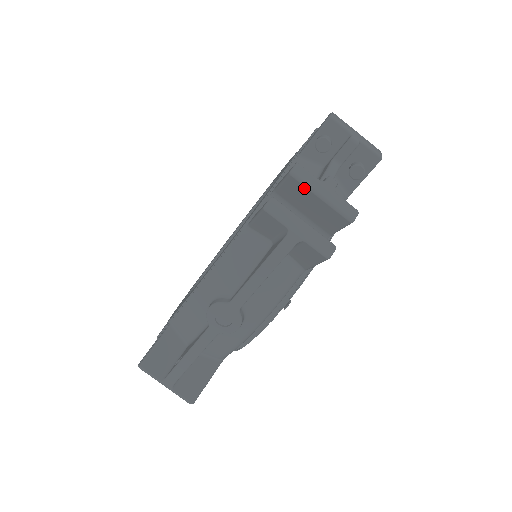
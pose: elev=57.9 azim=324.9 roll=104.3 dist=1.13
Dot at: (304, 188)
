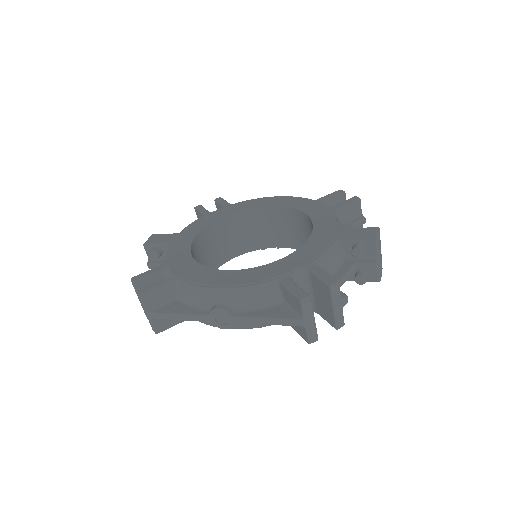
Dot at: (330, 297)
